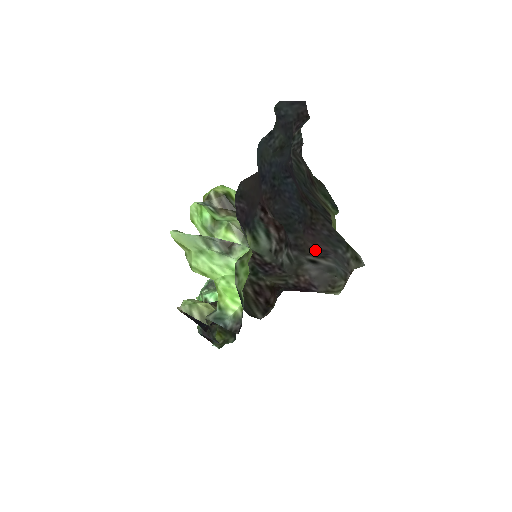
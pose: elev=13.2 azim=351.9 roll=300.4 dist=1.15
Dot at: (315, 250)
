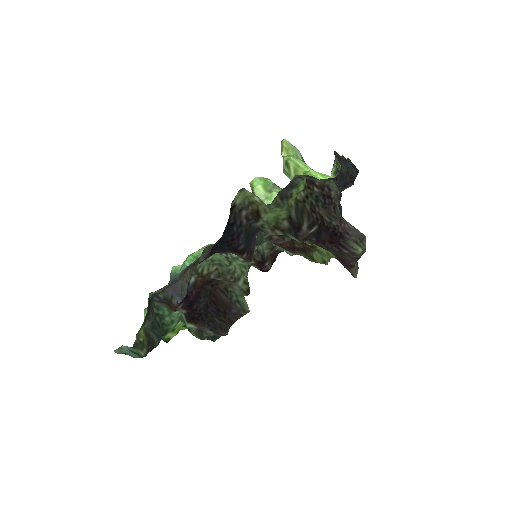
Dot at: occluded
